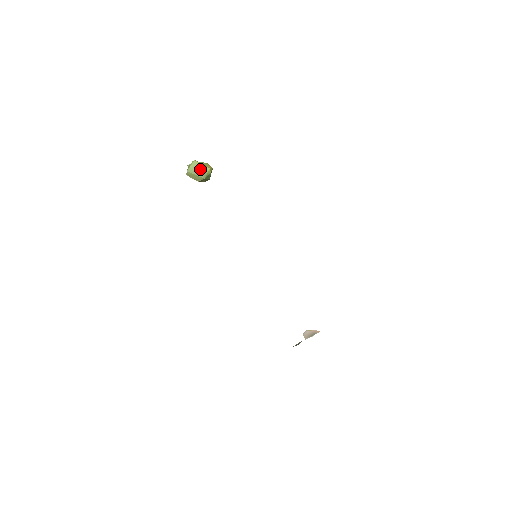
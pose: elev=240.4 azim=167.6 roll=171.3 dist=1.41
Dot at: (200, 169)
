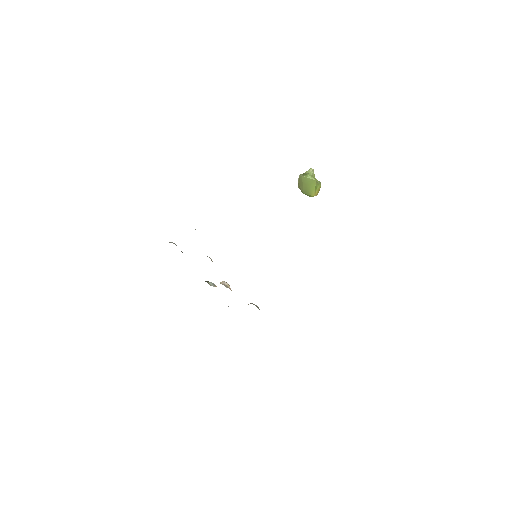
Dot at: (310, 187)
